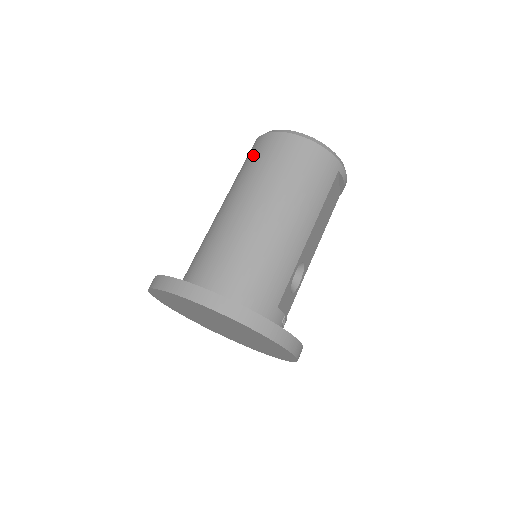
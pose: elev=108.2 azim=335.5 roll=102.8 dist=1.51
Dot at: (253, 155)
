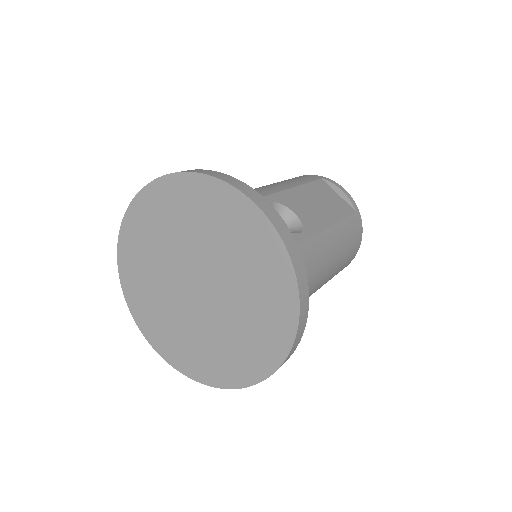
Dot at: occluded
